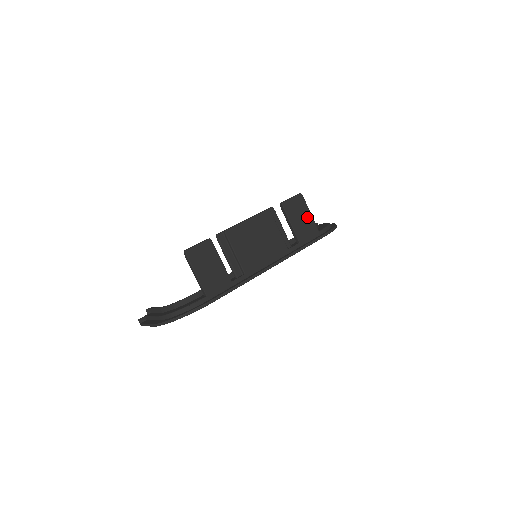
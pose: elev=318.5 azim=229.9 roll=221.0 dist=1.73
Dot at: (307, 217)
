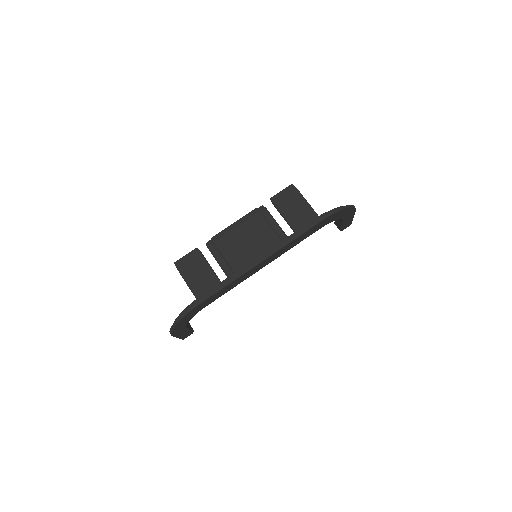
Dot at: (302, 205)
